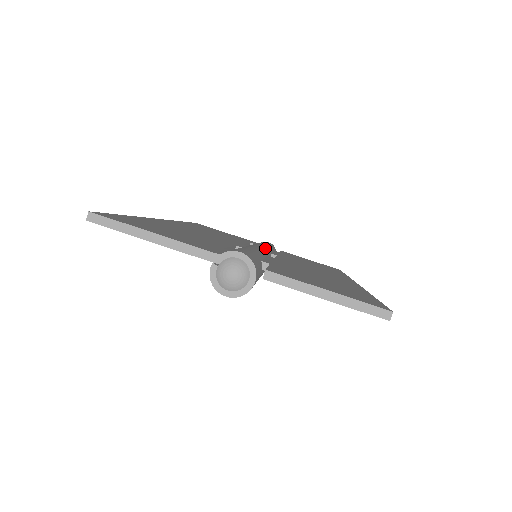
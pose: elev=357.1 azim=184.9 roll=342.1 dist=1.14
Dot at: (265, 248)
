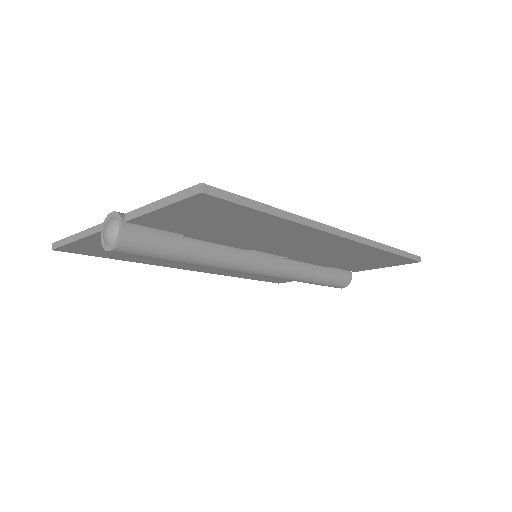
Dot at: occluded
